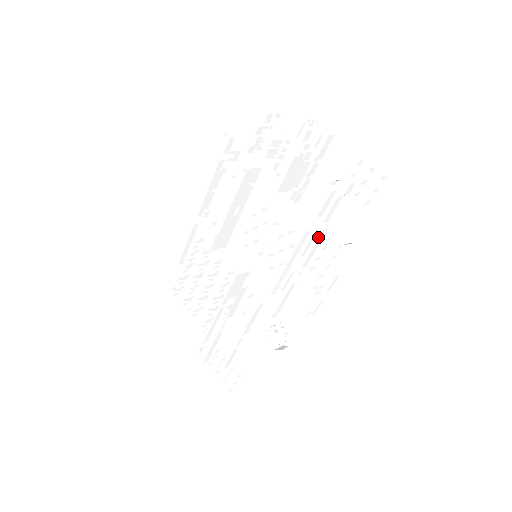
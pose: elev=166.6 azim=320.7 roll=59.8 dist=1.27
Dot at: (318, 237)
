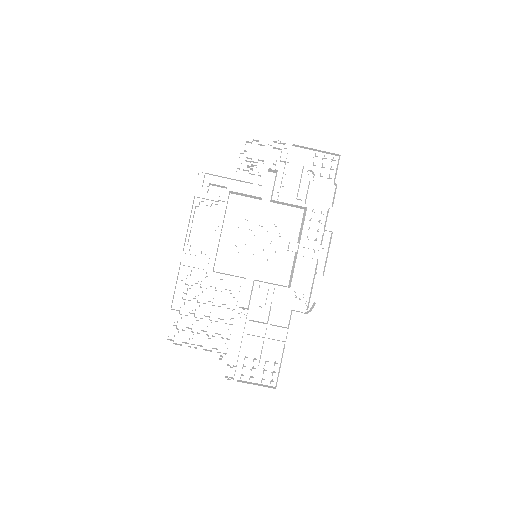
Dot at: (295, 223)
